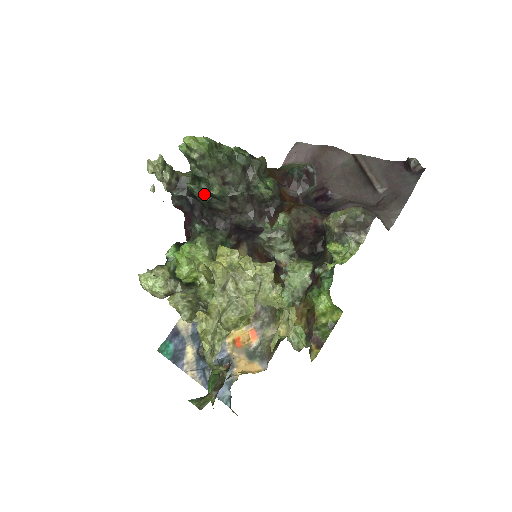
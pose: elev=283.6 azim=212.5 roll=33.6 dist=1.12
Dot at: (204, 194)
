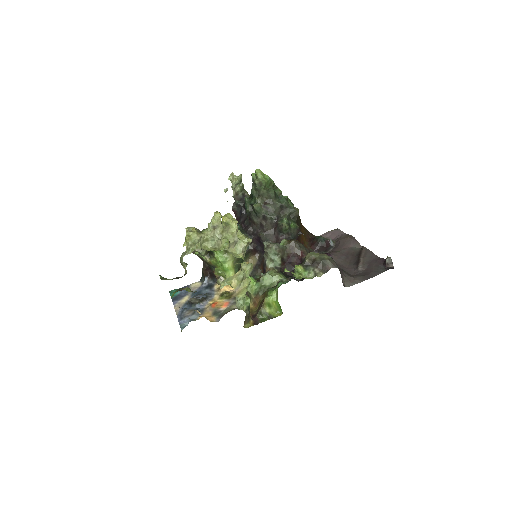
Dot at: (250, 206)
